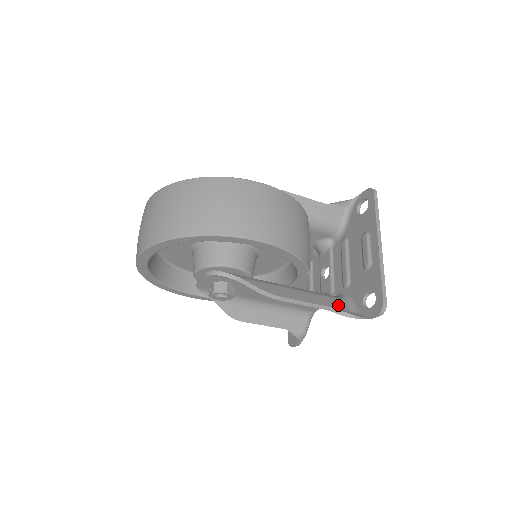
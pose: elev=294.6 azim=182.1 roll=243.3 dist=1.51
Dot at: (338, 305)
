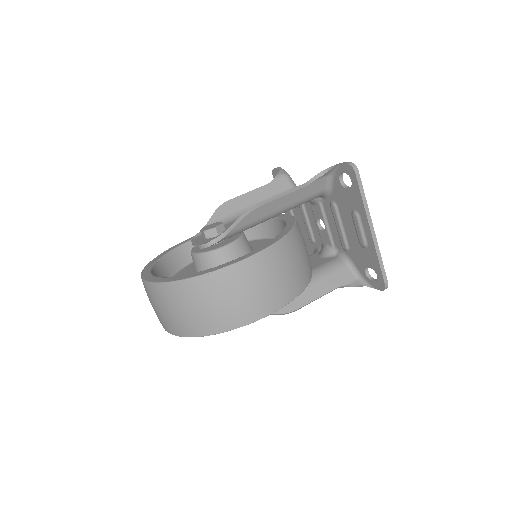
Dot at: (344, 278)
